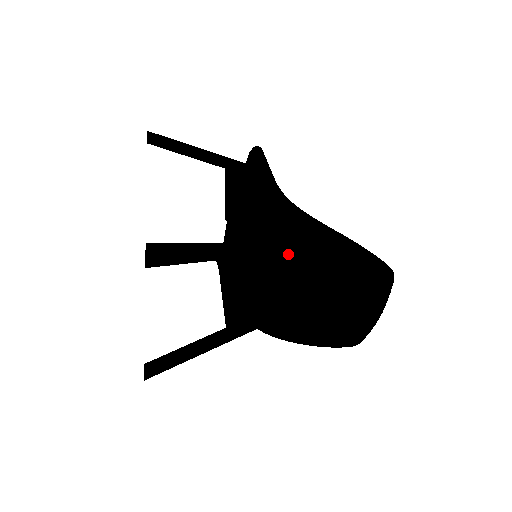
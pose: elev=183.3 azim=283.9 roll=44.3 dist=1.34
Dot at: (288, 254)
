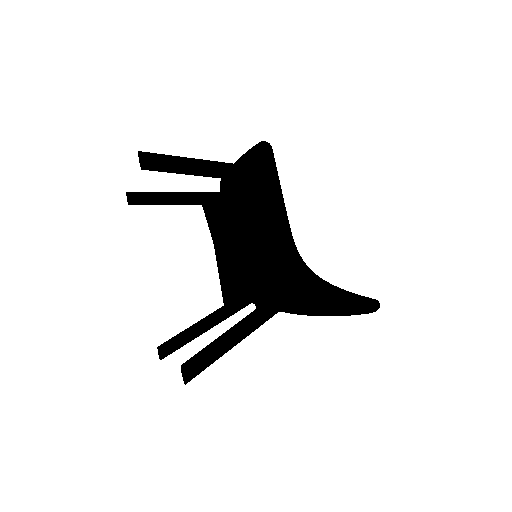
Dot at: (295, 302)
